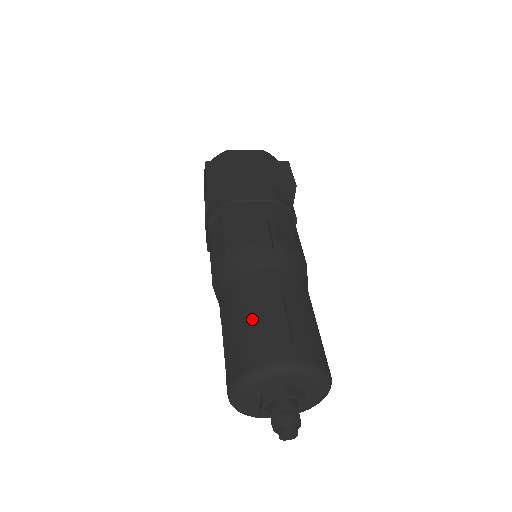
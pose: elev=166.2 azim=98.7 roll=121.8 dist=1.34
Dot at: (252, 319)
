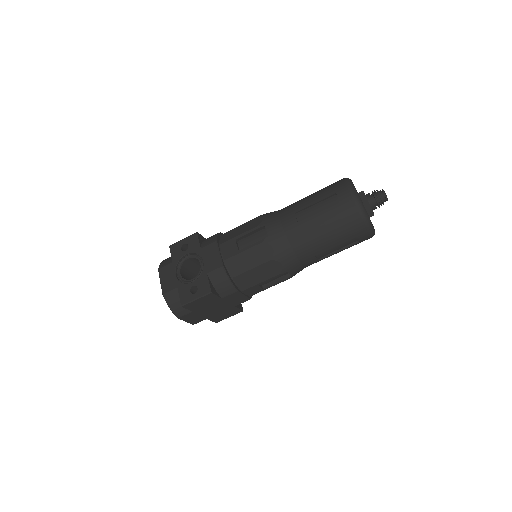
Dot at: occluded
